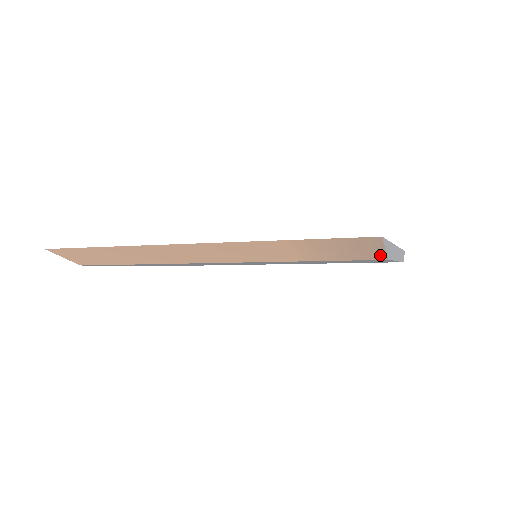
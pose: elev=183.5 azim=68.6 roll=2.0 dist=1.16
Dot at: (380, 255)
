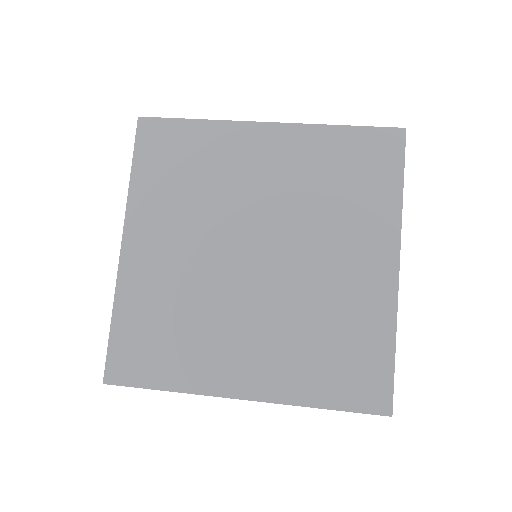
Dot at: occluded
